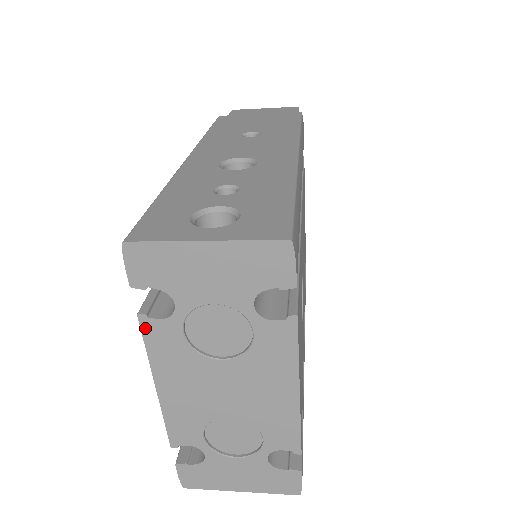
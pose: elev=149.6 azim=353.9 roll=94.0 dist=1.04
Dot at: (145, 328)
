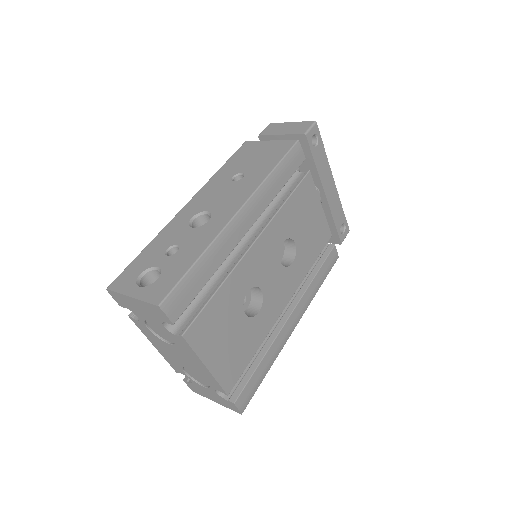
Dot at: (134, 322)
